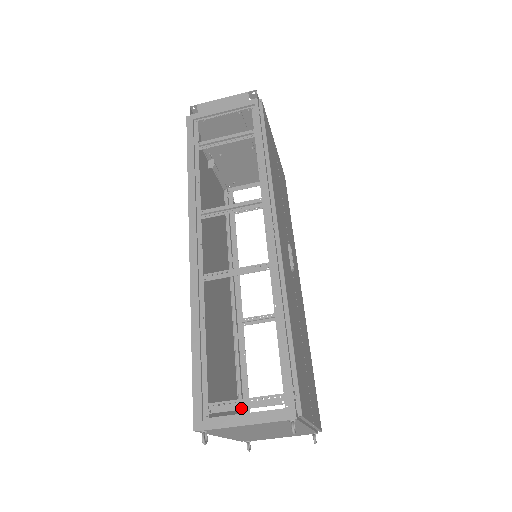
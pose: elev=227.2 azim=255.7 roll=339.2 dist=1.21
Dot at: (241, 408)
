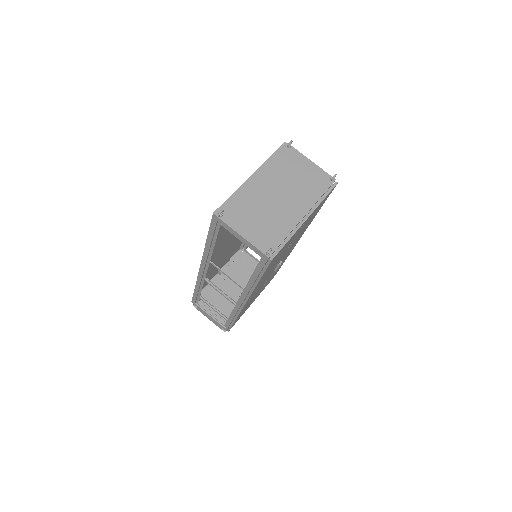
Dot at: occluded
